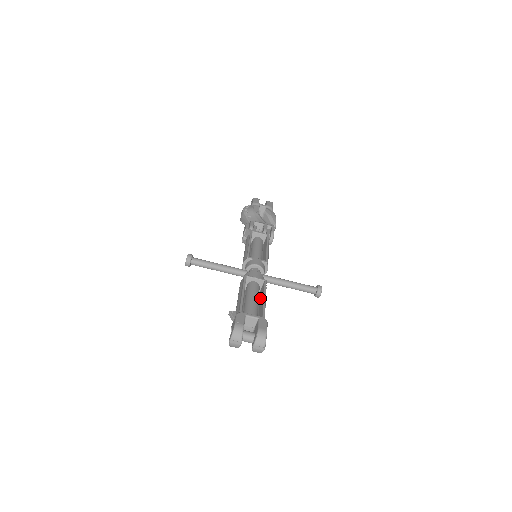
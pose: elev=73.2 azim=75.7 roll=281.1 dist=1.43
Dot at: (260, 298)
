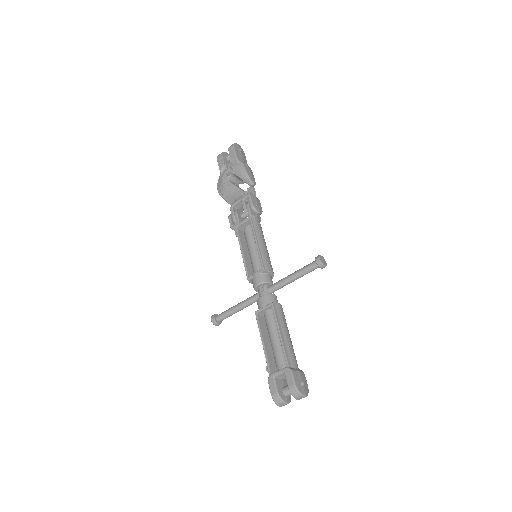
Dot at: occluded
